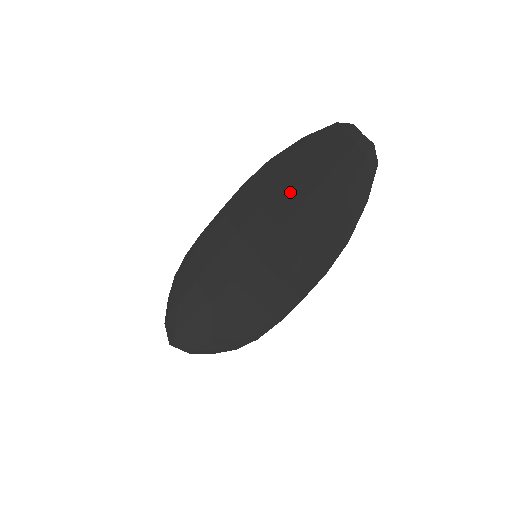
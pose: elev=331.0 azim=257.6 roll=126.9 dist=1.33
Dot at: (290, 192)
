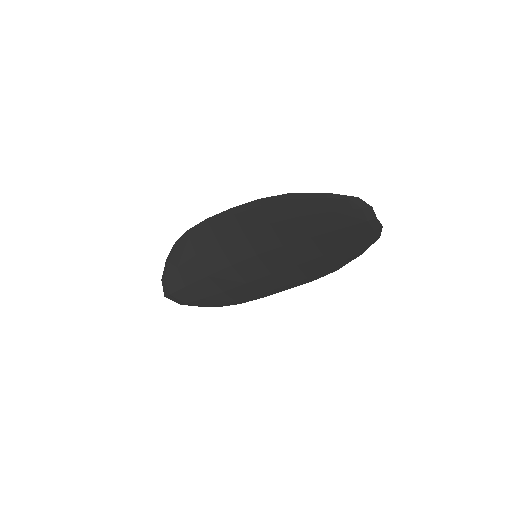
Dot at: (300, 226)
